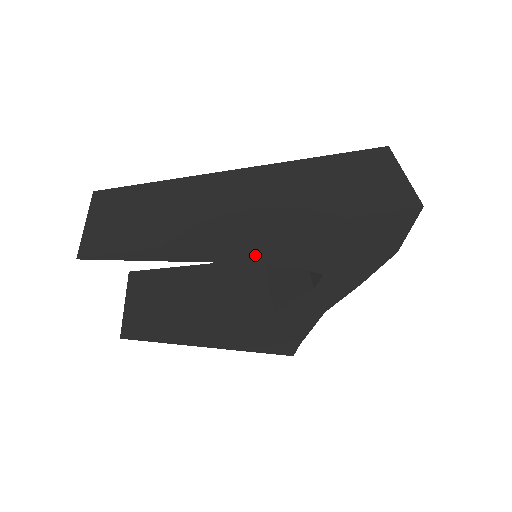
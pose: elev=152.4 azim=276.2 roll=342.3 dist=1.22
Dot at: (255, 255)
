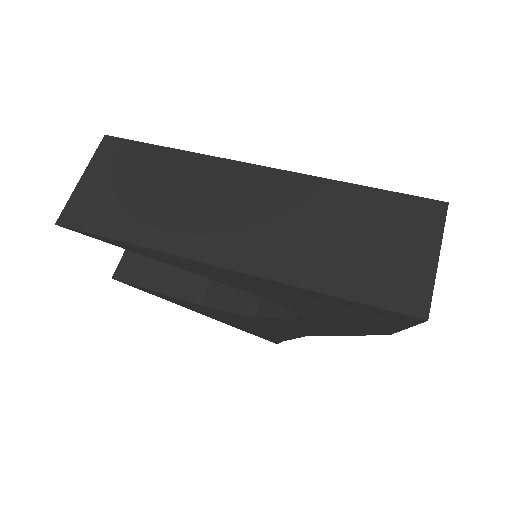
Dot at: (230, 281)
